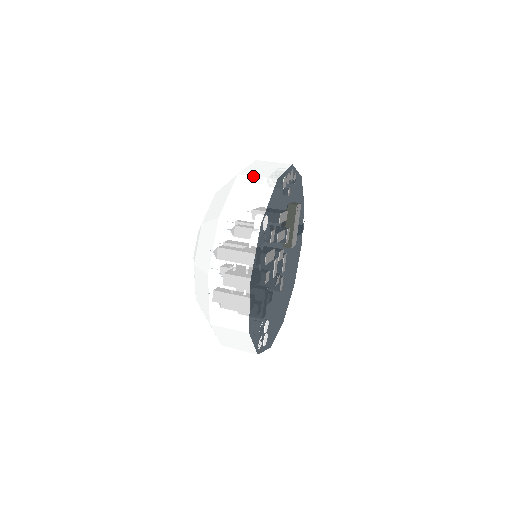
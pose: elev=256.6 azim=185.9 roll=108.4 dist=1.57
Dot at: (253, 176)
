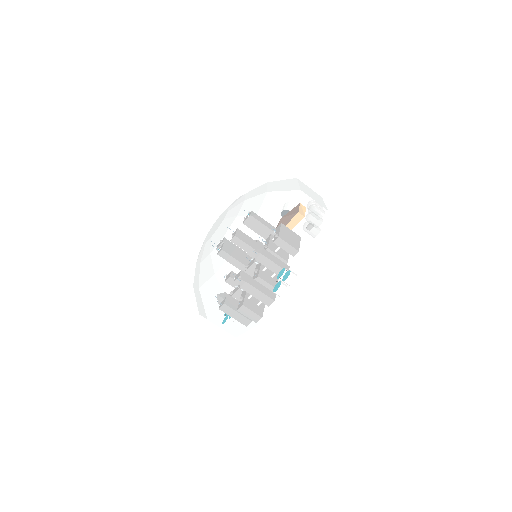
Dot at: (300, 232)
